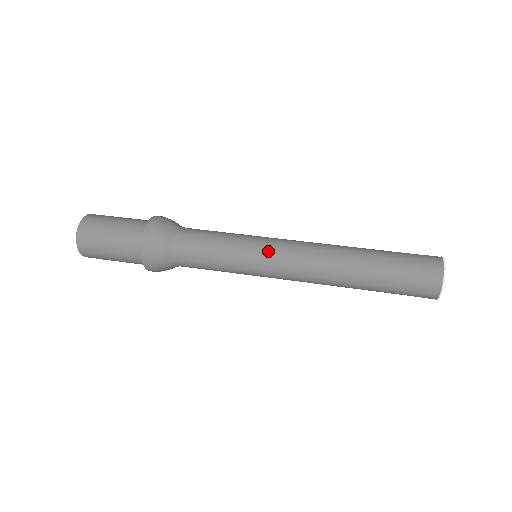
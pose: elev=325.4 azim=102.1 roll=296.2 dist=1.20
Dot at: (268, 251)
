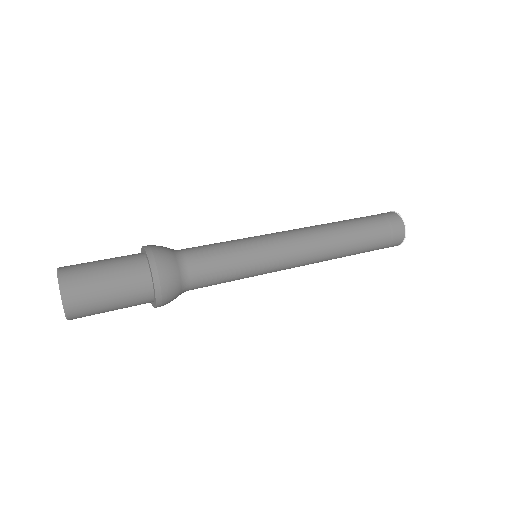
Dot at: (267, 235)
